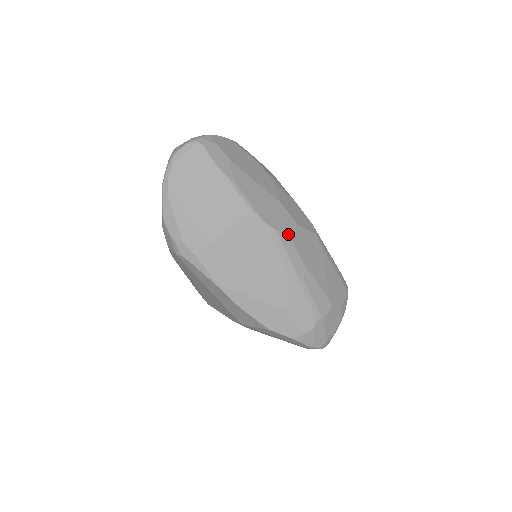
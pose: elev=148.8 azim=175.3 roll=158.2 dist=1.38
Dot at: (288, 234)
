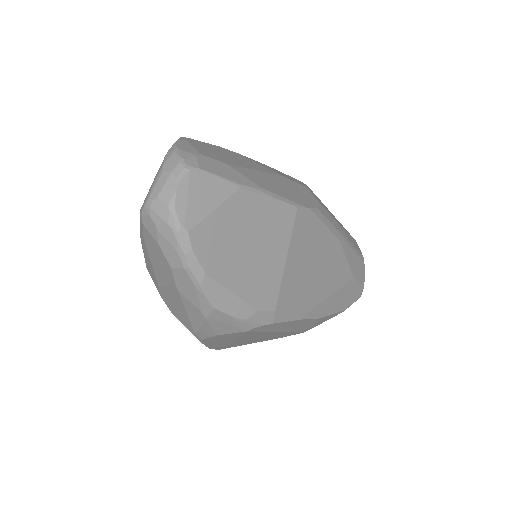
Dot at: (319, 203)
